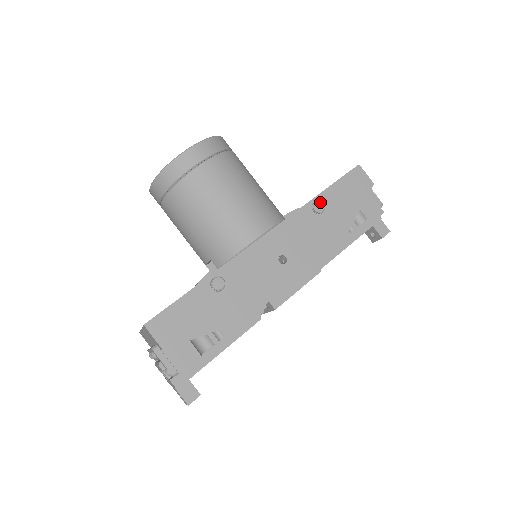
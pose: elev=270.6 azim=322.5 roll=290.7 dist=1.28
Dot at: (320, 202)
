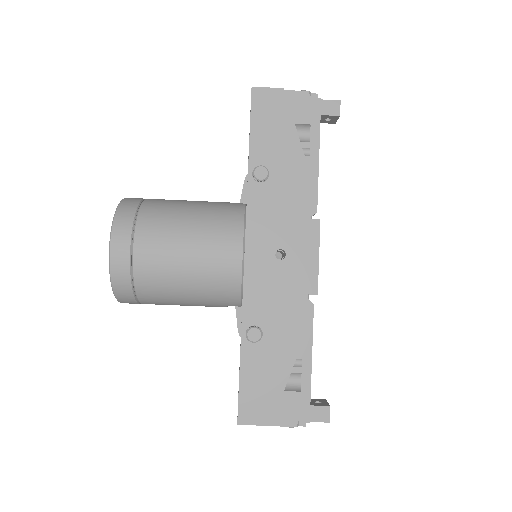
Dot at: (257, 168)
